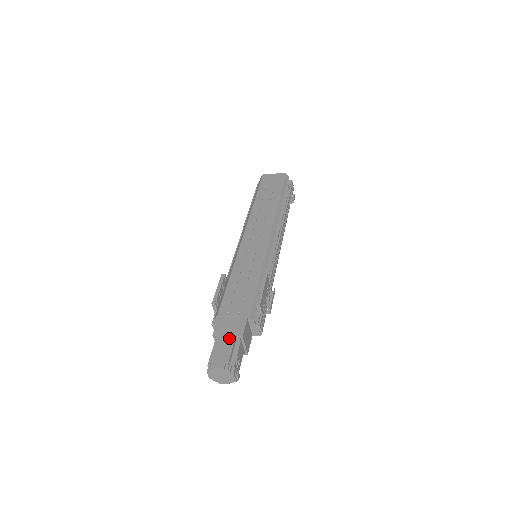
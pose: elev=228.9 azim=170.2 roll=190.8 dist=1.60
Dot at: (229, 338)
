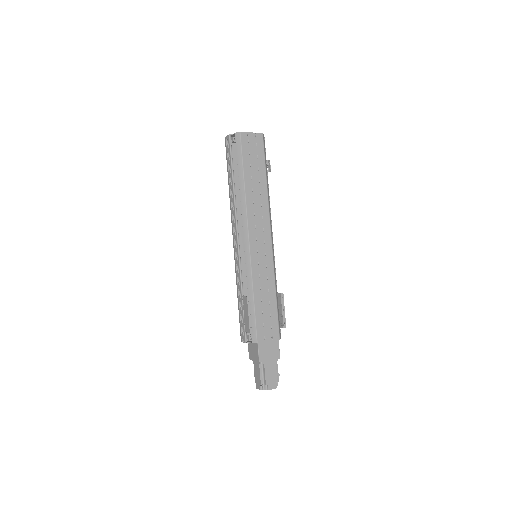
Dot at: (272, 362)
